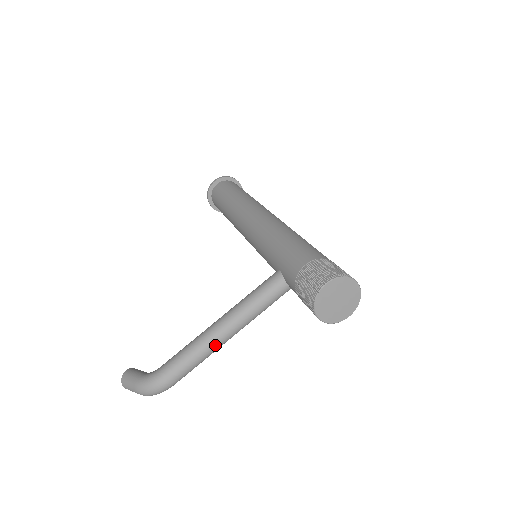
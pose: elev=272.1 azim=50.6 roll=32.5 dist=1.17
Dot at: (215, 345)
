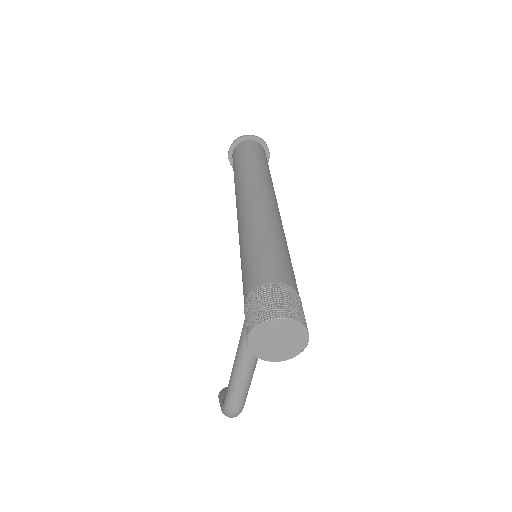
Dot at: (245, 375)
